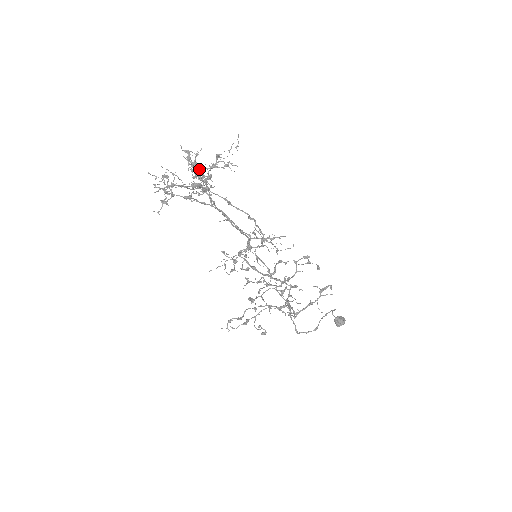
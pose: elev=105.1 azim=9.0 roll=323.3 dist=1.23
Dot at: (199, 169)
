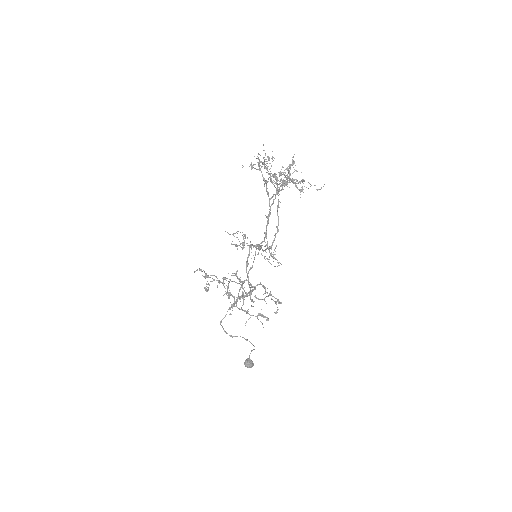
Dot at: occluded
